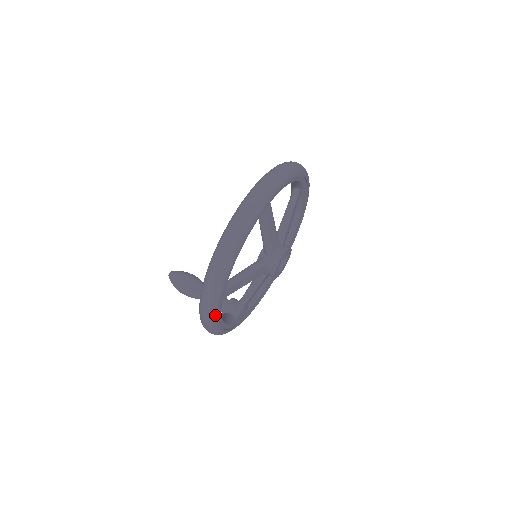
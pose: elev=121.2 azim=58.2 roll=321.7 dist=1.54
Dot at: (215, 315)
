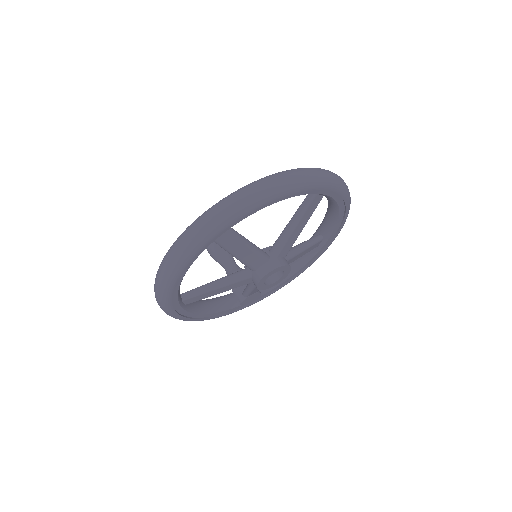
Dot at: (177, 317)
